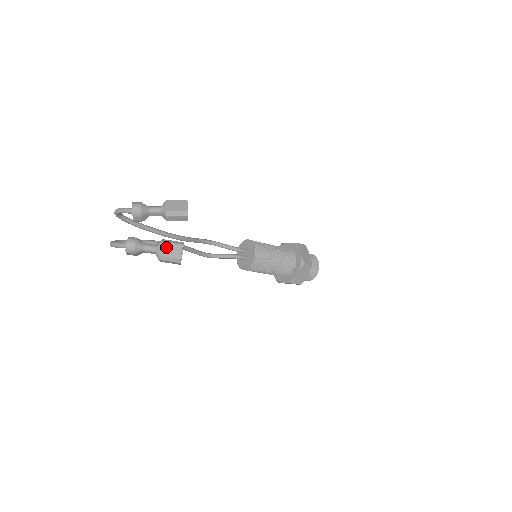
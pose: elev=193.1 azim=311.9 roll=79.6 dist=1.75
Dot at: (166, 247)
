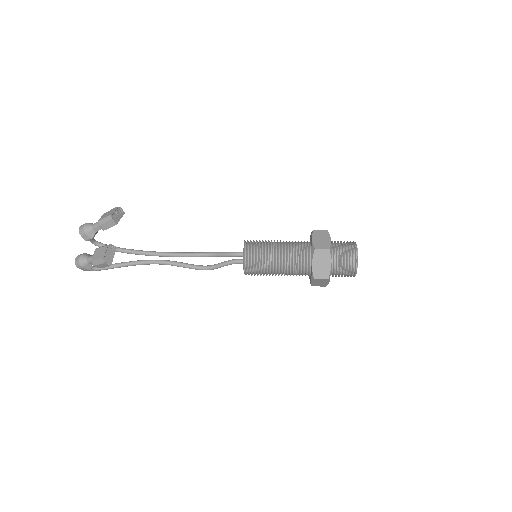
Dot at: (97, 252)
